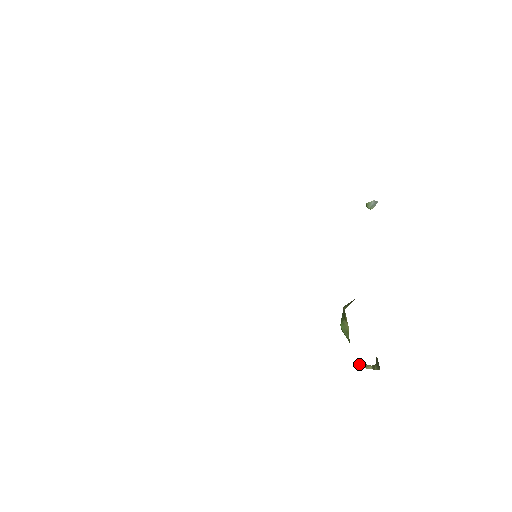
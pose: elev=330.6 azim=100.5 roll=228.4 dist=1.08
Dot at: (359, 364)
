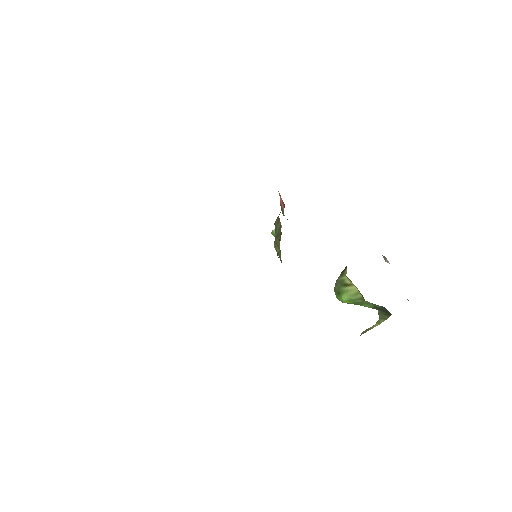
Dot at: (363, 331)
